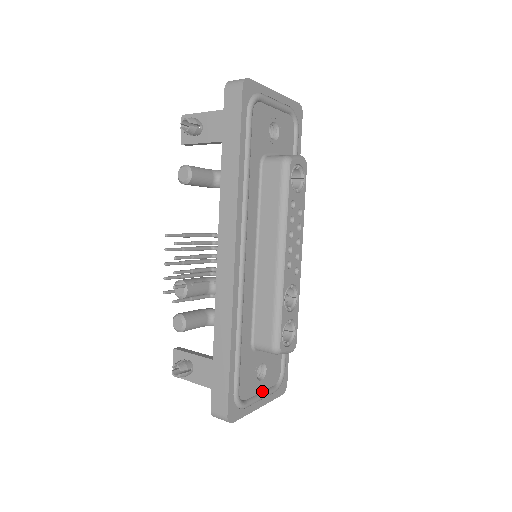
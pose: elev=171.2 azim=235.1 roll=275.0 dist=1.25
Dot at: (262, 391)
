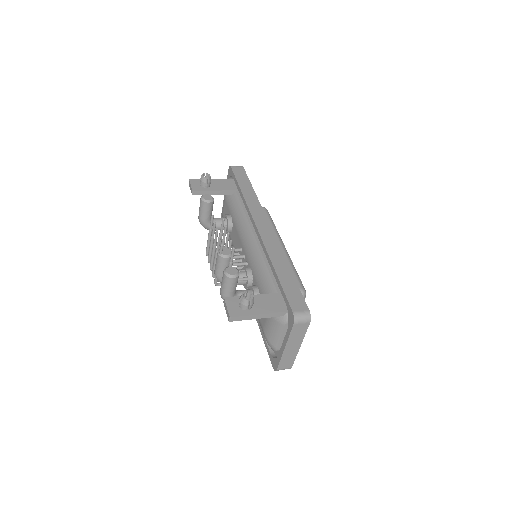
Dot at: occluded
